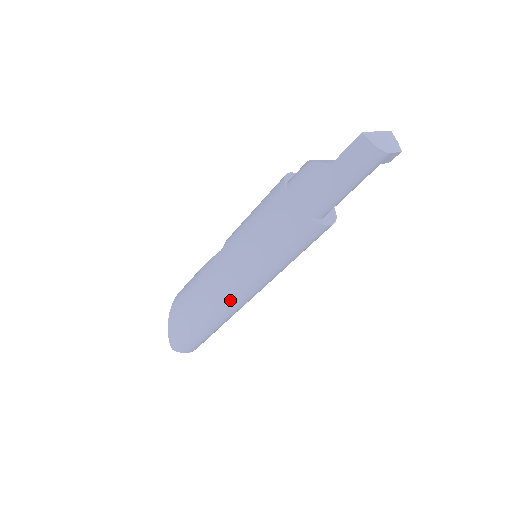
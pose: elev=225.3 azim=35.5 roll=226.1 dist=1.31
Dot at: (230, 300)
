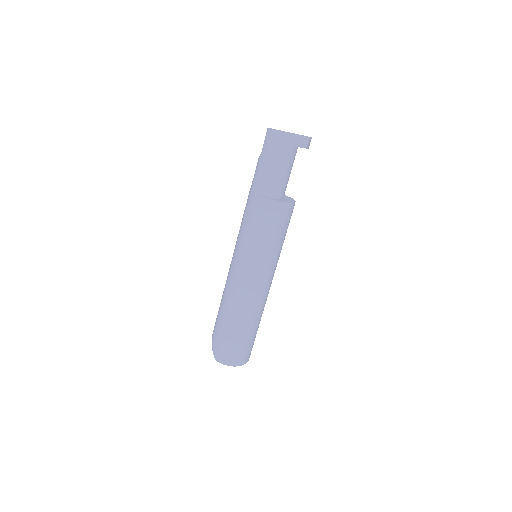
Dot at: (238, 290)
